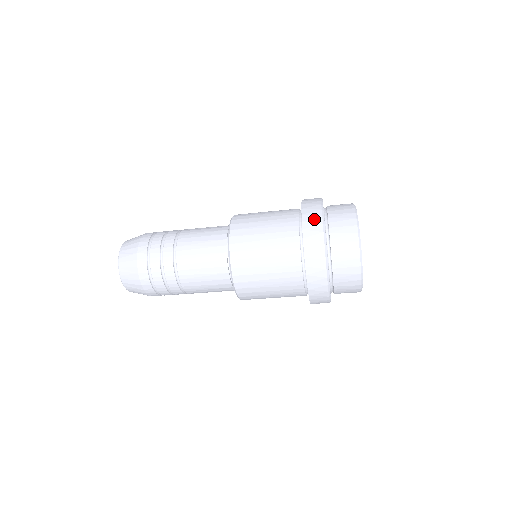
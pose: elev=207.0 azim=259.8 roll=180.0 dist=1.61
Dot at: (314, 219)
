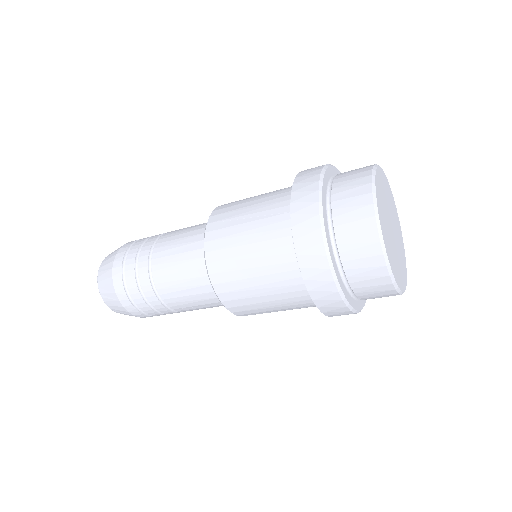
Dot at: (316, 263)
